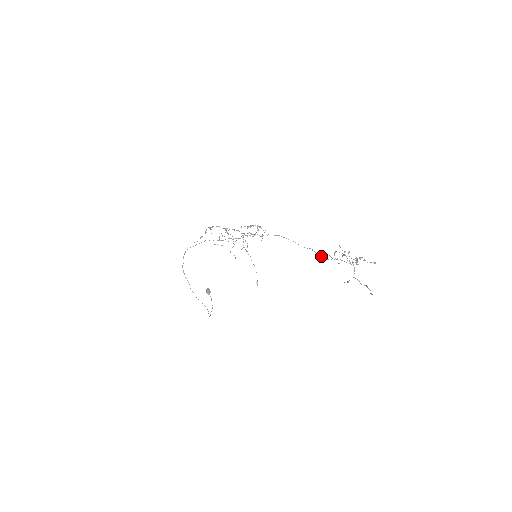
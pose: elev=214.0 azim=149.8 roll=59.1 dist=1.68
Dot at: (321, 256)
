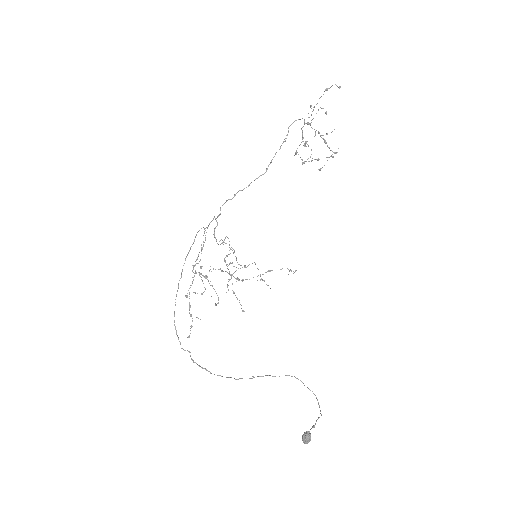
Dot at: occluded
